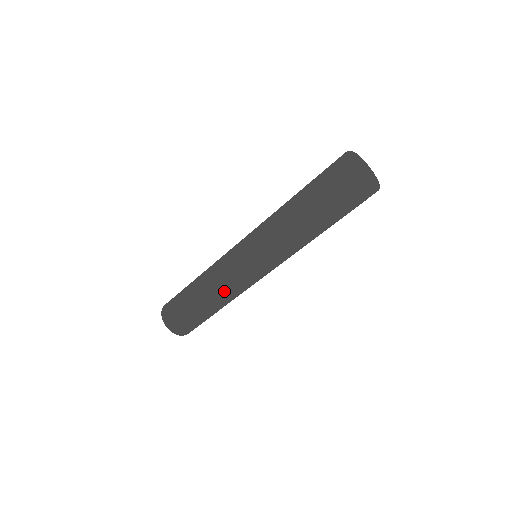
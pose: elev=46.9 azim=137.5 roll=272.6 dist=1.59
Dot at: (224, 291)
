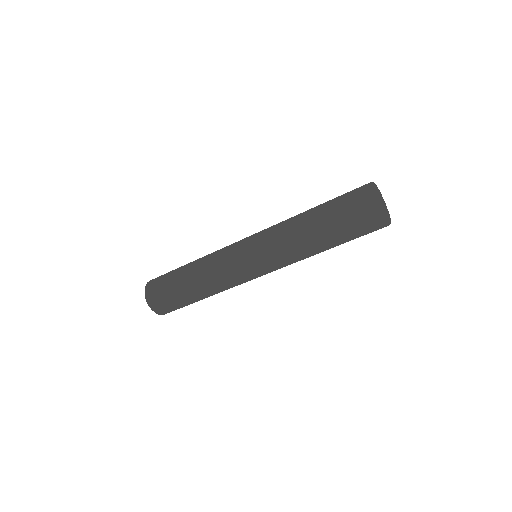
Dot at: (223, 287)
